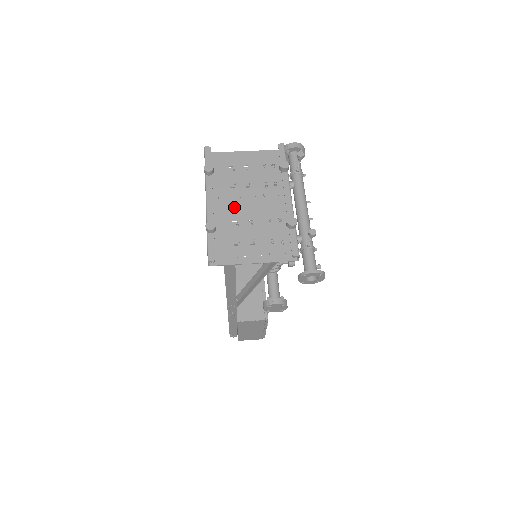
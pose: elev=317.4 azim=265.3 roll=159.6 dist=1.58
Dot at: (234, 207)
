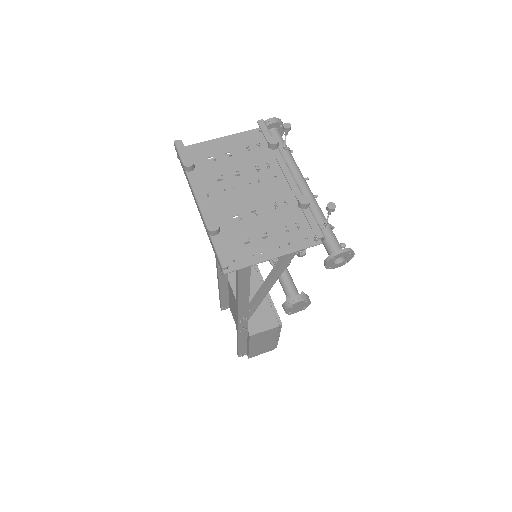
Dot at: (229, 201)
